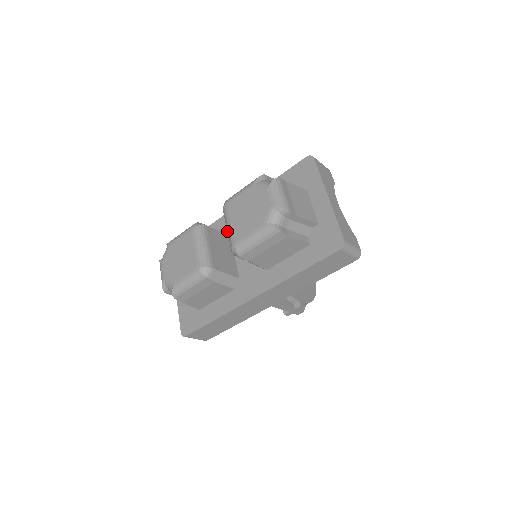
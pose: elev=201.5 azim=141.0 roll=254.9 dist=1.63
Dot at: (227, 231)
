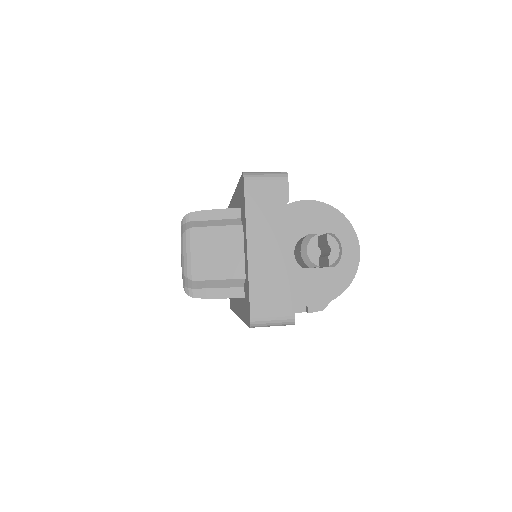
Dot at: occluded
